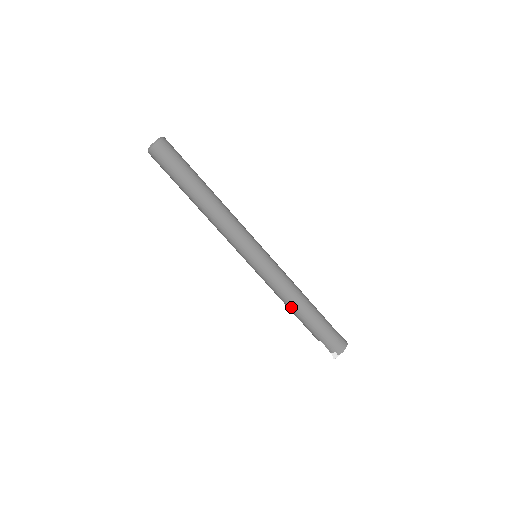
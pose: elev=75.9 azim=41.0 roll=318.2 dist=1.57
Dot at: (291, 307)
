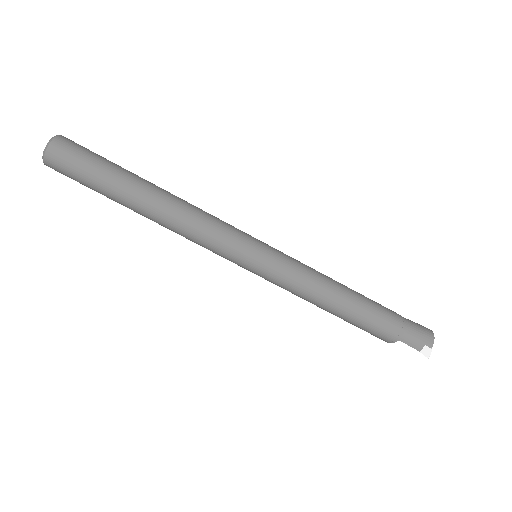
Dot at: (337, 306)
